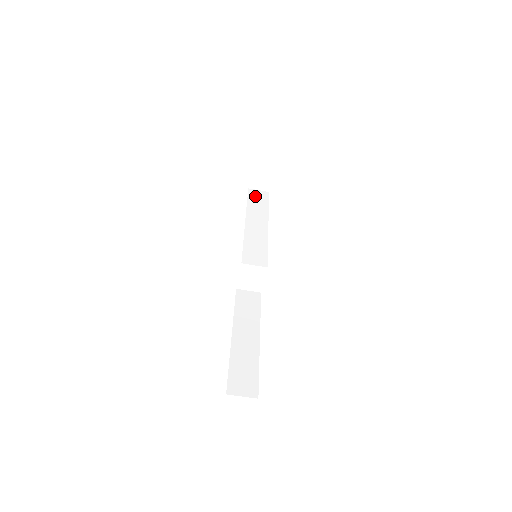
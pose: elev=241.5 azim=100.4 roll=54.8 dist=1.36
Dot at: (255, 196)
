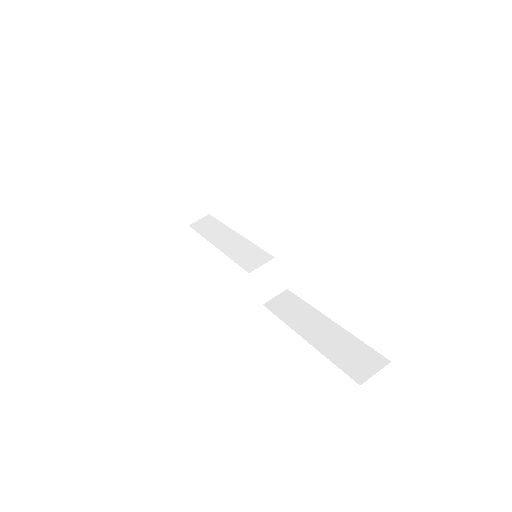
Dot at: (201, 225)
